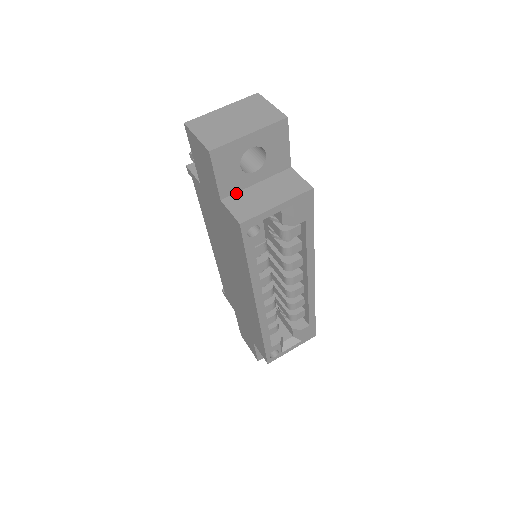
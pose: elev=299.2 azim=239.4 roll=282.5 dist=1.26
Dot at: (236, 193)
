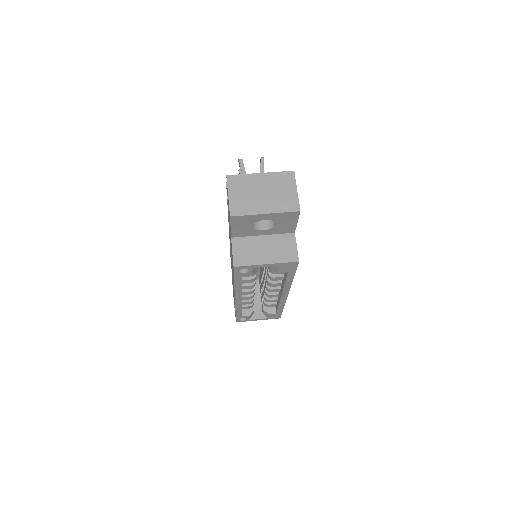
Dot at: (245, 237)
